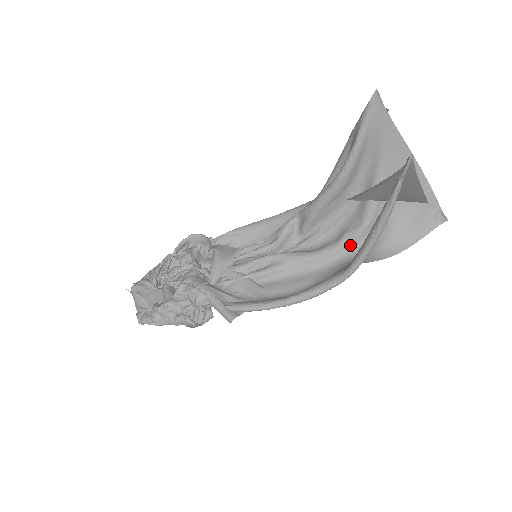
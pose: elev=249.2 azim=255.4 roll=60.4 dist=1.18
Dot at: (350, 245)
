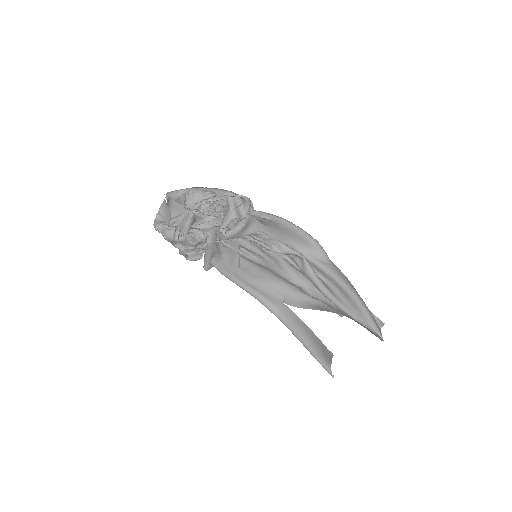
Dot at: (299, 288)
